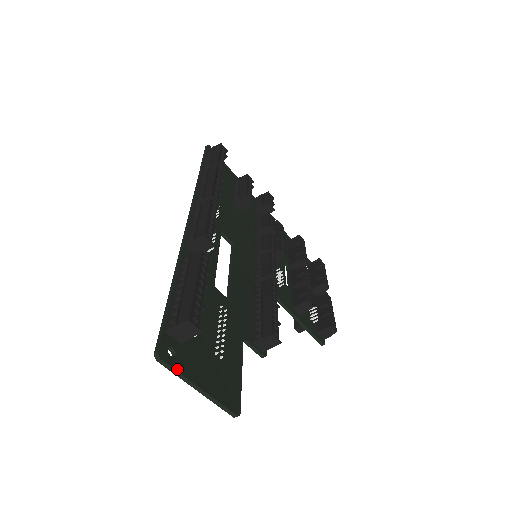
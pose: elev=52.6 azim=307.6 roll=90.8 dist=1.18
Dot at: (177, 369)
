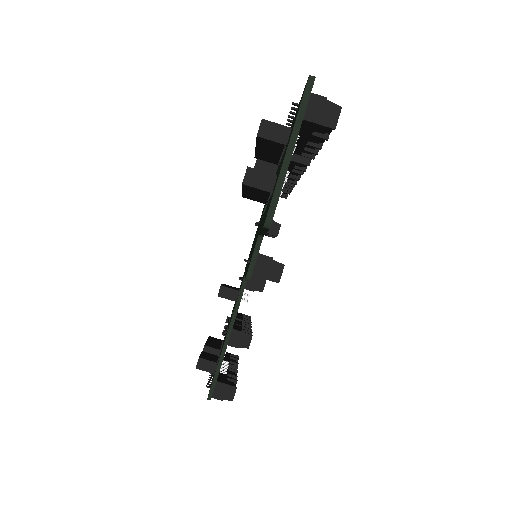
Dot at: occluded
